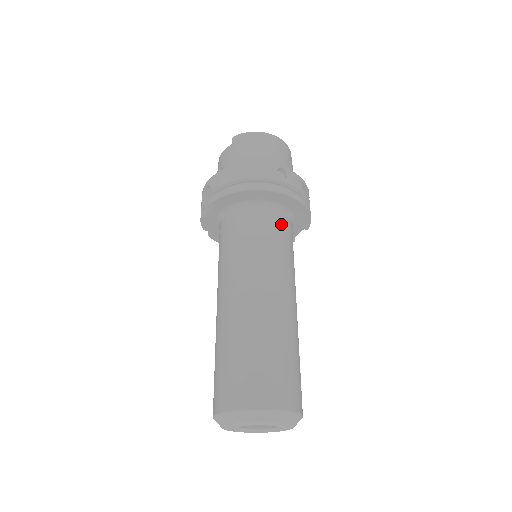
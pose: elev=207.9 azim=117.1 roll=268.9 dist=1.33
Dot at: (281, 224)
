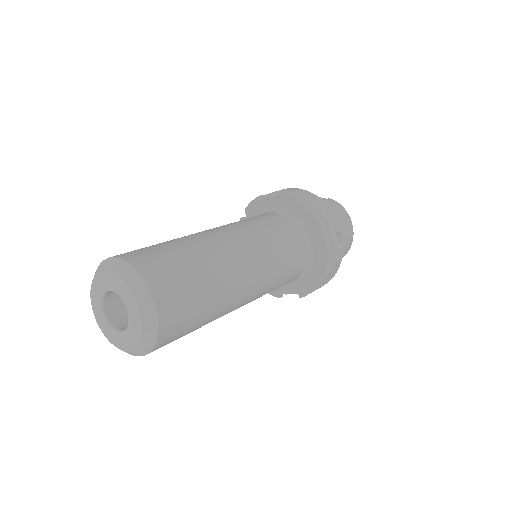
Dot at: (299, 258)
